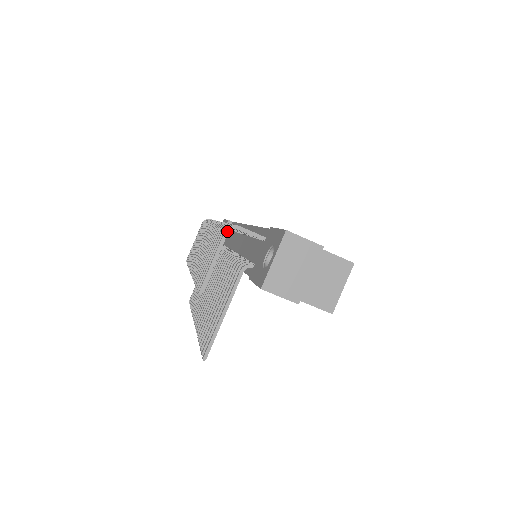
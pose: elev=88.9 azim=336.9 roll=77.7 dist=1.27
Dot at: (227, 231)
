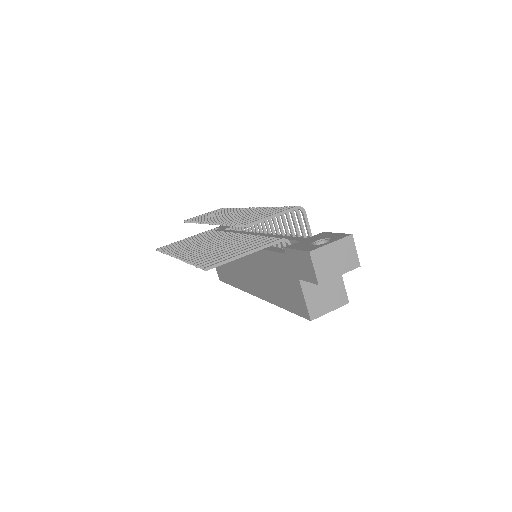
Dot at: (297, 208)
